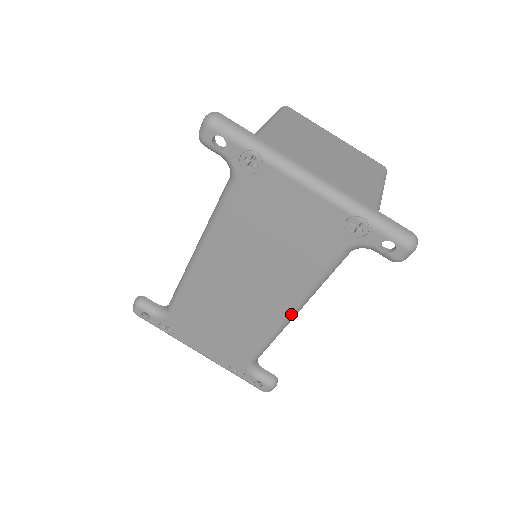
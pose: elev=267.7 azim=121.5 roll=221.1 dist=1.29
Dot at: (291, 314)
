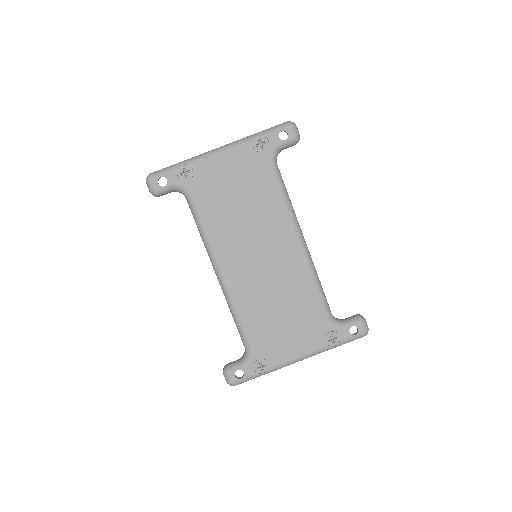
Dot at: (300, 240)
